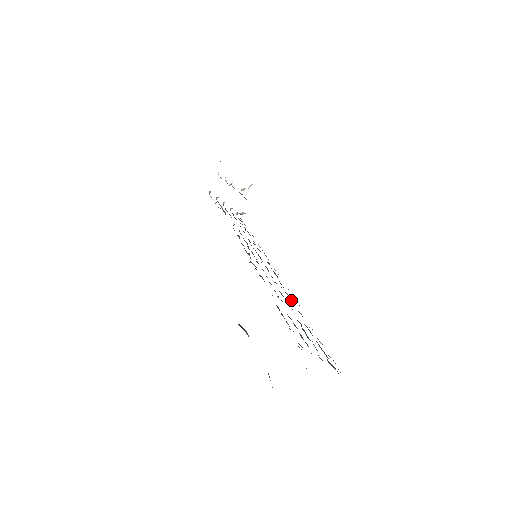
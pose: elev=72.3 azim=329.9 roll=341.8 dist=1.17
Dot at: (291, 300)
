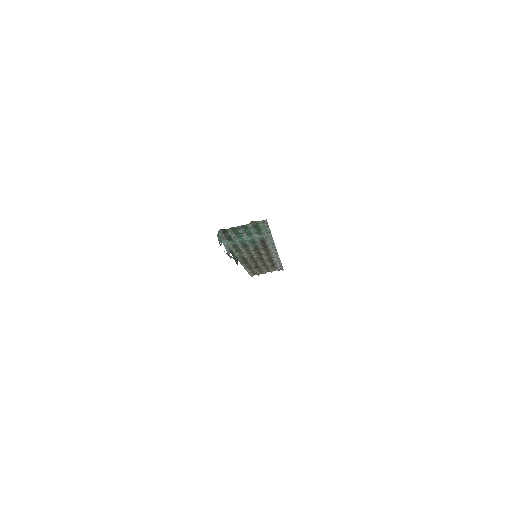
Dot at: (263, 242)
